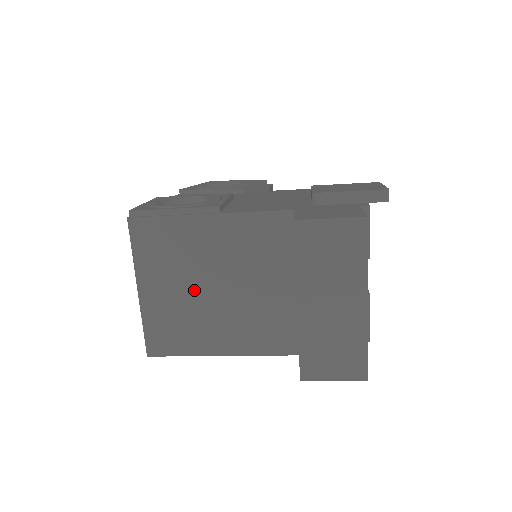
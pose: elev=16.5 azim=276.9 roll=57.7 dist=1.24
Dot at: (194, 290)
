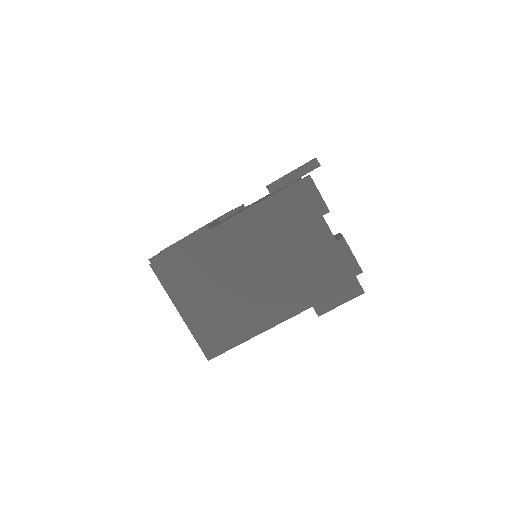
Dot at: (218, 294)
